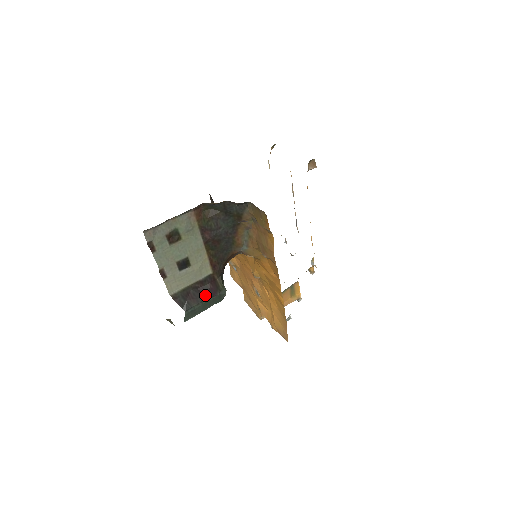
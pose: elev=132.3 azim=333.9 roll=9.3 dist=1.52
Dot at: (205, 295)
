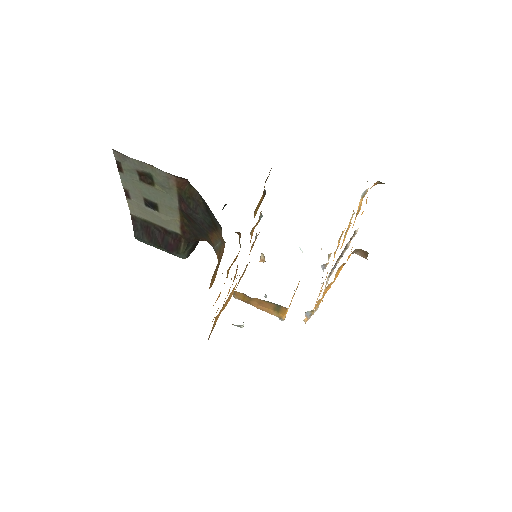
Dot at: (162, 243)
